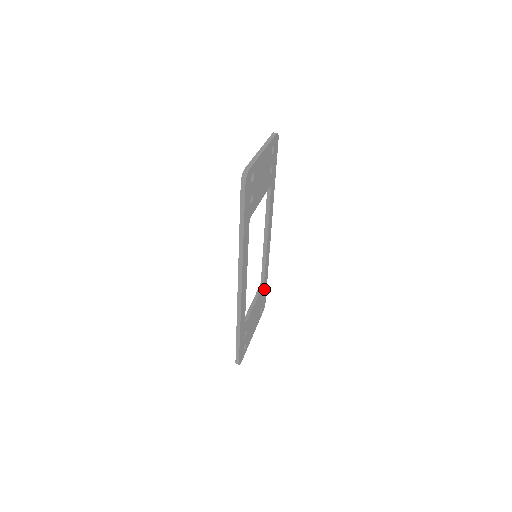
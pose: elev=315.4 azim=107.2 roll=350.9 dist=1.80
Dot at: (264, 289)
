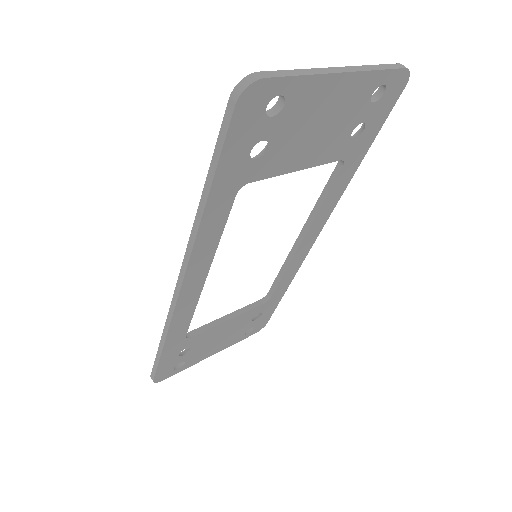
Dot at: (268, 307)
